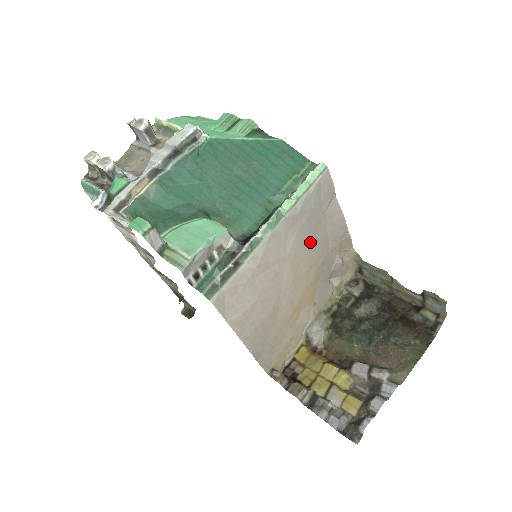
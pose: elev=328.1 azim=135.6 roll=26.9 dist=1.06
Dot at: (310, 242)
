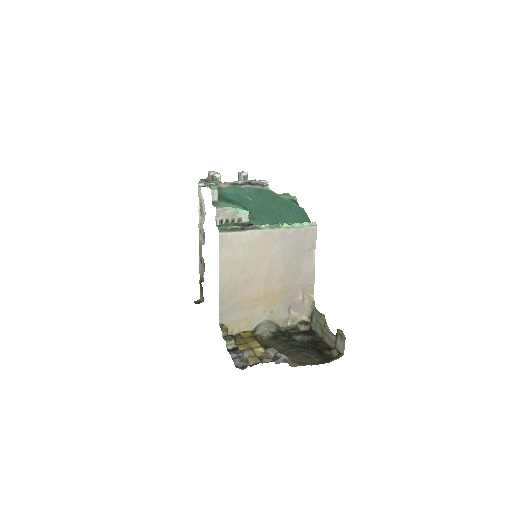
Dot at: (288, 262)
